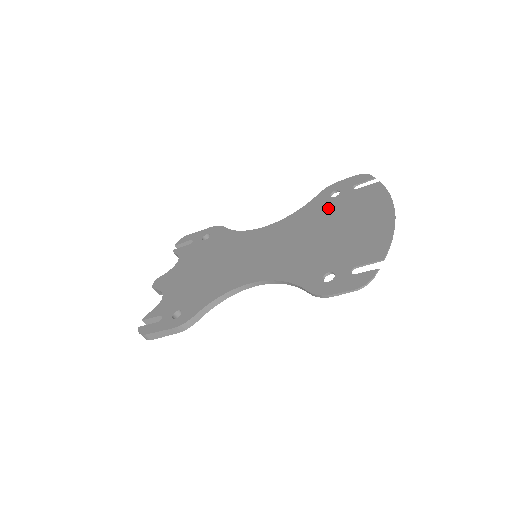
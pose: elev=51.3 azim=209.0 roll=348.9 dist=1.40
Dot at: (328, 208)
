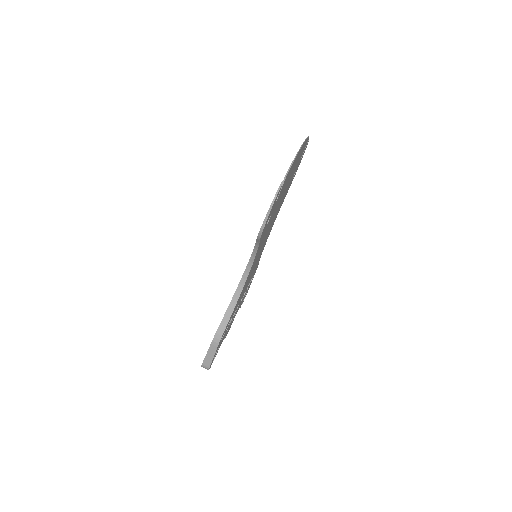
Dot at: occluded
